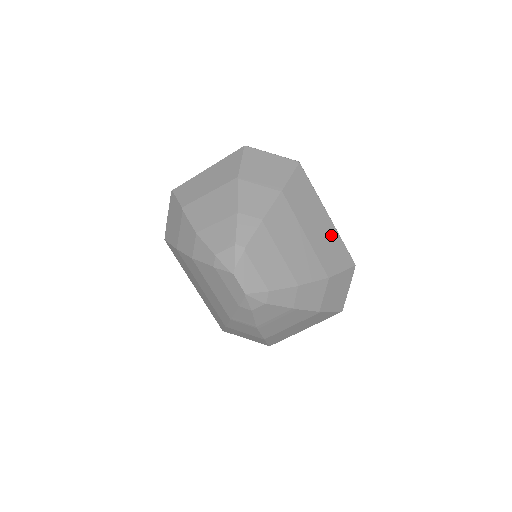
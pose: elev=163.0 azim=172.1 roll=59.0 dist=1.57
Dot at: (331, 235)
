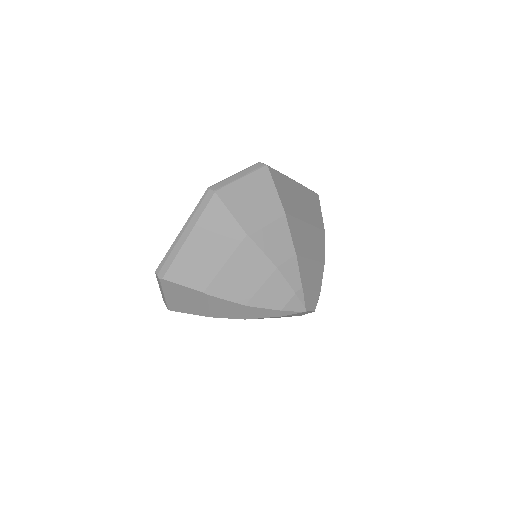
Dot at: (305, 196)
